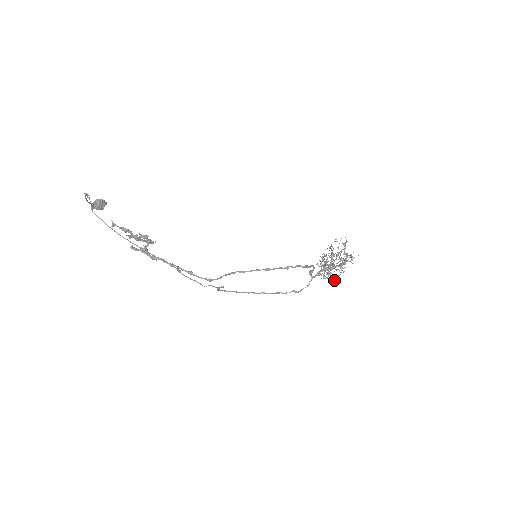
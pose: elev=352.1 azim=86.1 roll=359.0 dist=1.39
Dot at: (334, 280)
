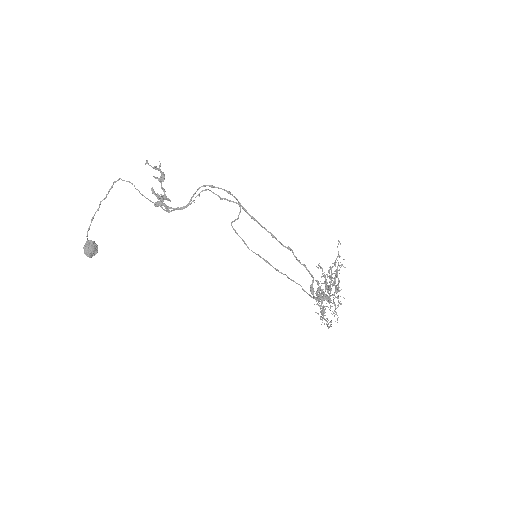
Dot at: occluded
